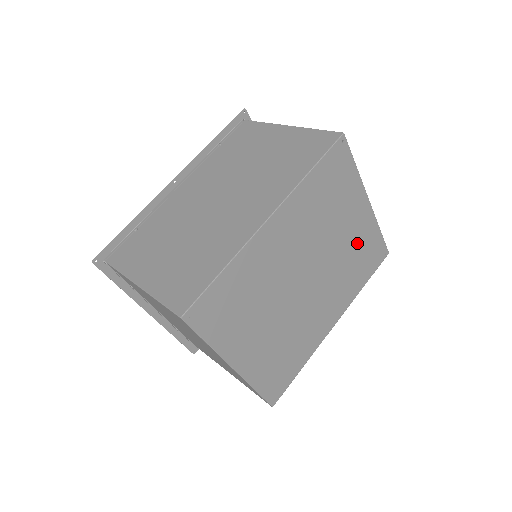
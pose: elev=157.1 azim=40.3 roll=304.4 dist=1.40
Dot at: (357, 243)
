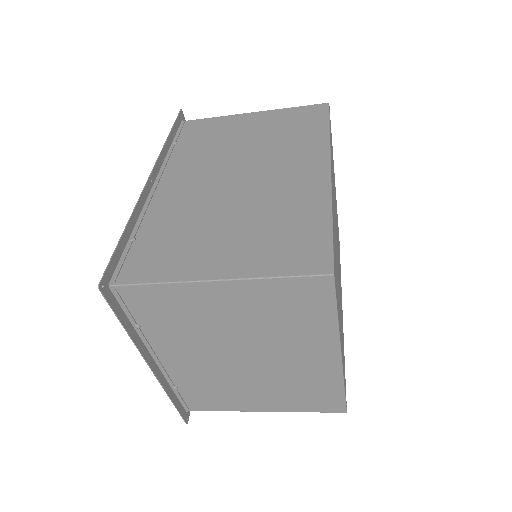
Dot at: (337, 222)
